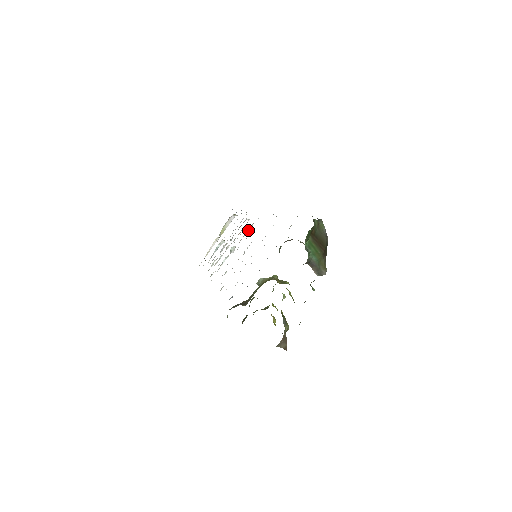
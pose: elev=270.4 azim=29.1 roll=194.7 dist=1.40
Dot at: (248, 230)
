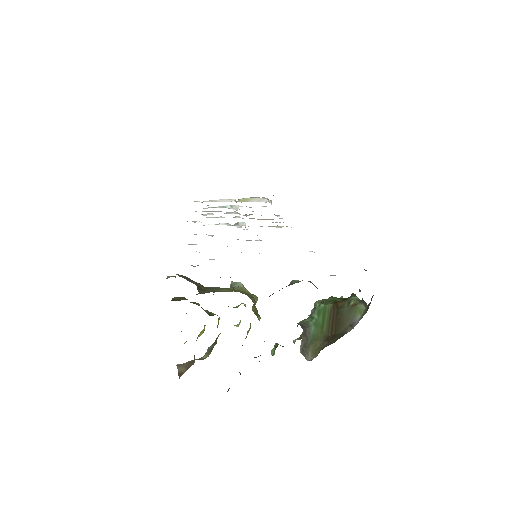
Dot at: (273, 226)
